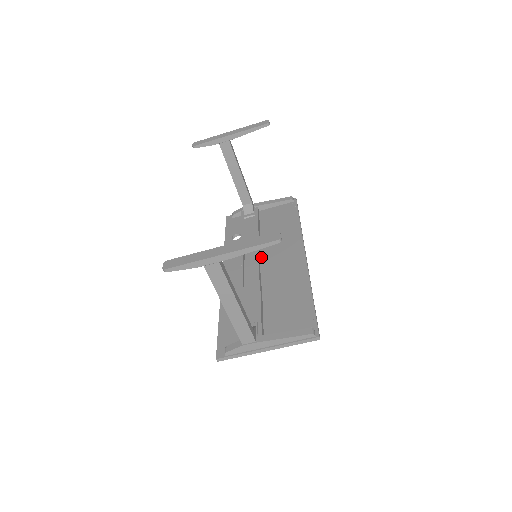
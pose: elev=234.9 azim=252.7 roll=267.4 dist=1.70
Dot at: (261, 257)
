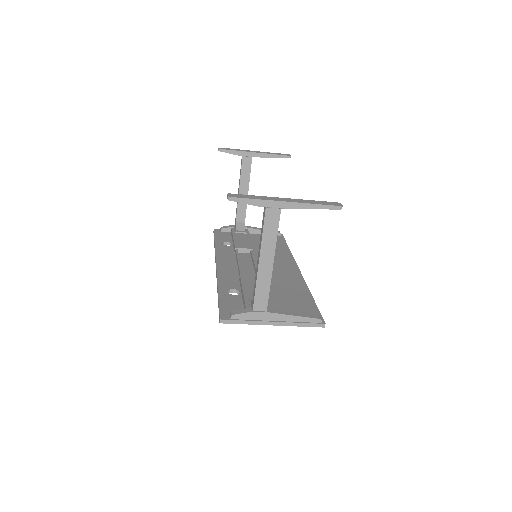
Dot at: (256, 262)
